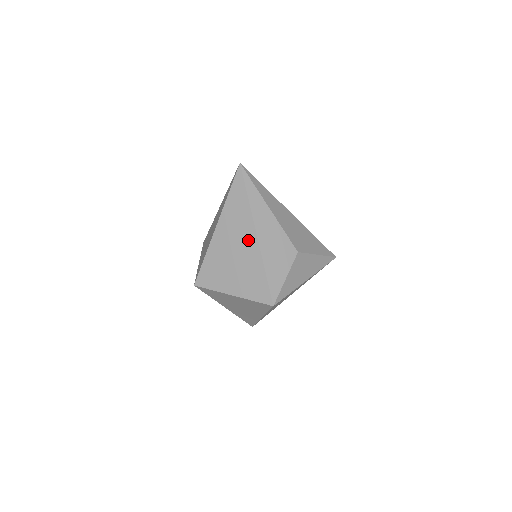
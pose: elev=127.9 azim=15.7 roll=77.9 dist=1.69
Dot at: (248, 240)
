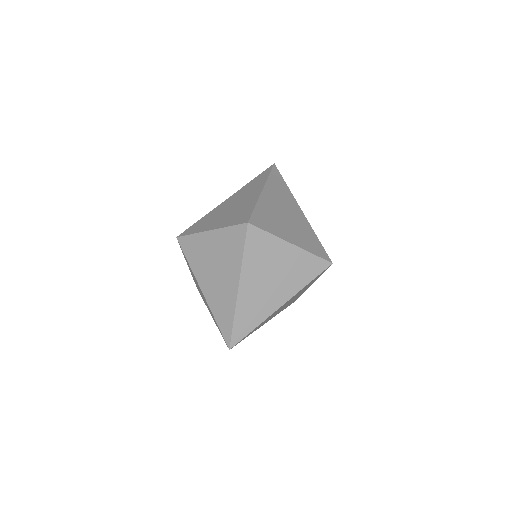
Dot at: (295, 209)
